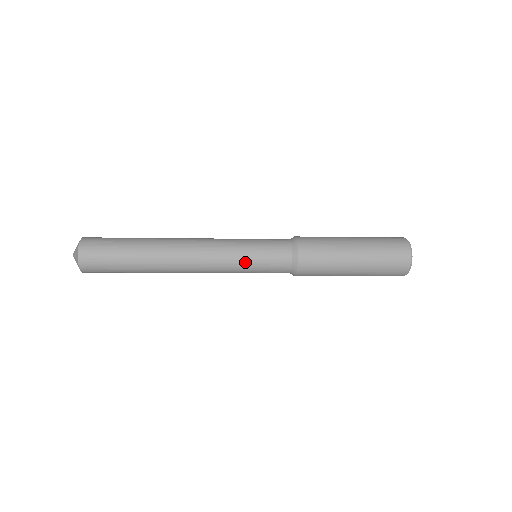
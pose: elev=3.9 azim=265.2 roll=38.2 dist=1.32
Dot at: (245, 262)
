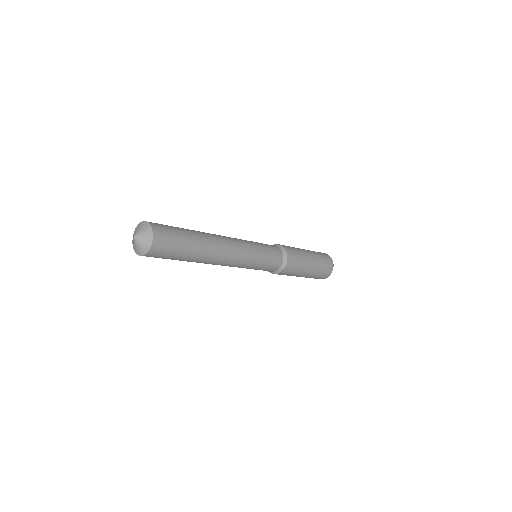
Dot at: (252, 268)
